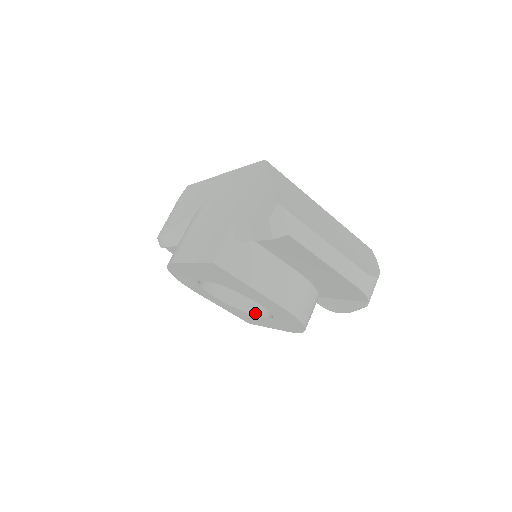
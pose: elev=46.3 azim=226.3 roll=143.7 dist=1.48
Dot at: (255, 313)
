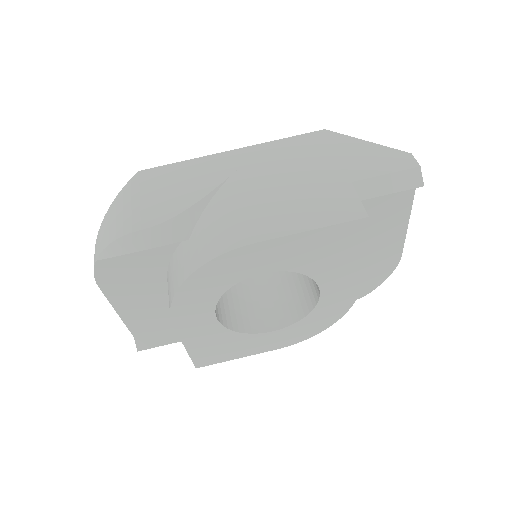
Dot at: (255, 331)
